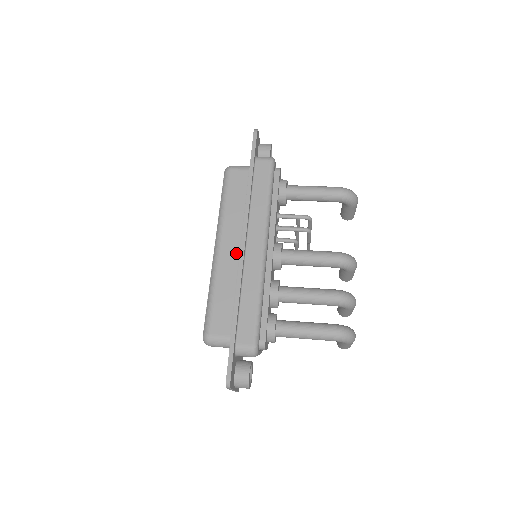
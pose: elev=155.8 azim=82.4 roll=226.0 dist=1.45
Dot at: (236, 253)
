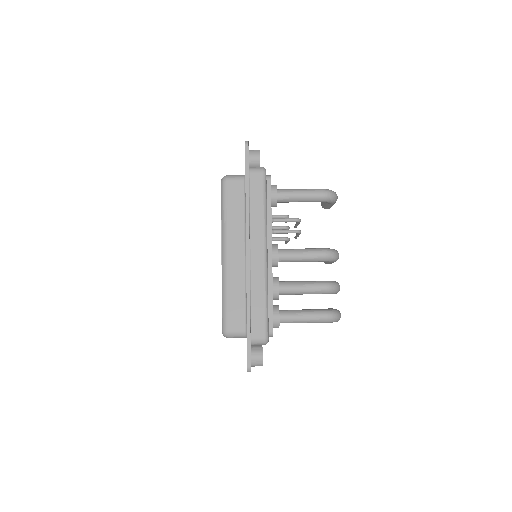
Dot at: (241, 259)
